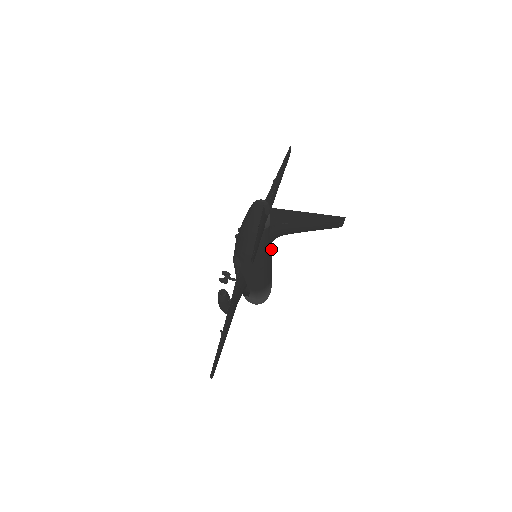
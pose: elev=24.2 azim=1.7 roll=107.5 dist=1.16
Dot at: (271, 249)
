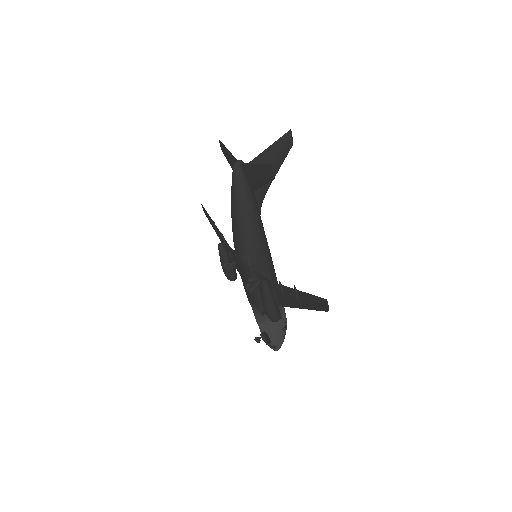
Dot at: occluded
